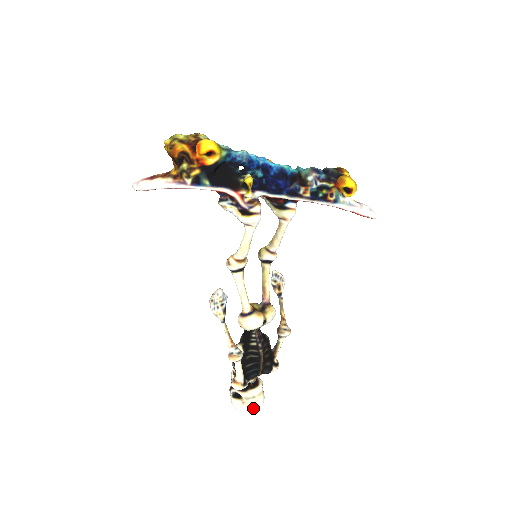
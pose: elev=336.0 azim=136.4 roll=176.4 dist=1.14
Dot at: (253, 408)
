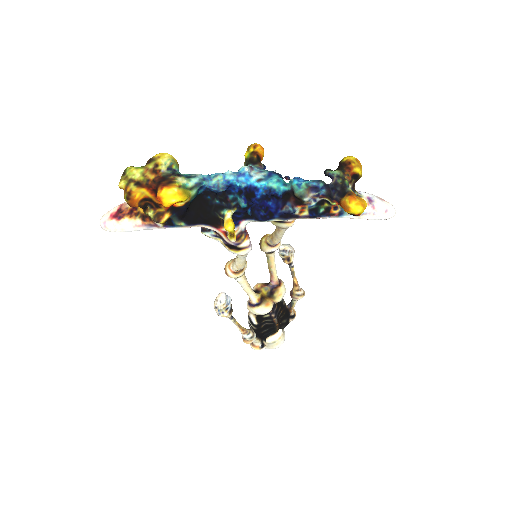
Dot at: (275, 348)
